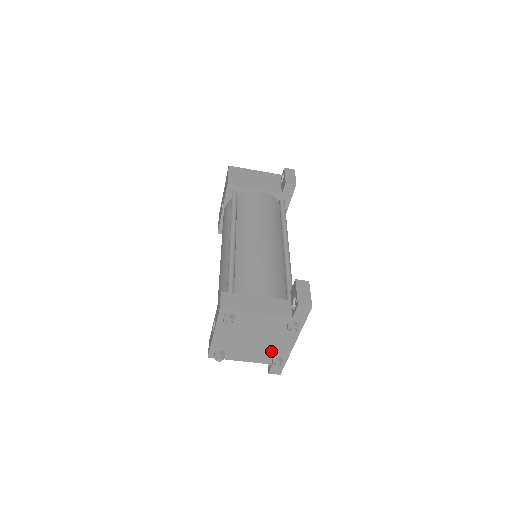
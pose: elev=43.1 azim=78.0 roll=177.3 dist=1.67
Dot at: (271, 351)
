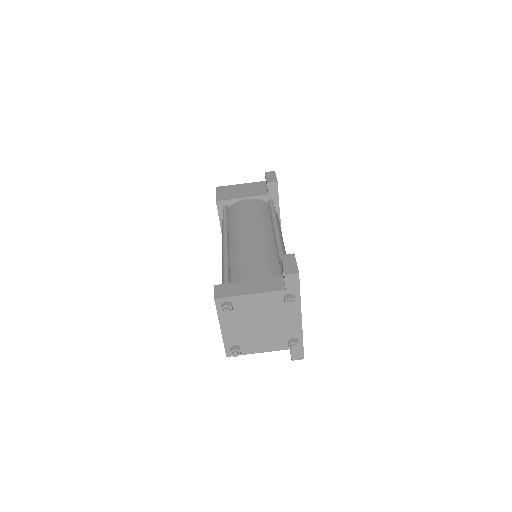
Dot at: (283, 334)
